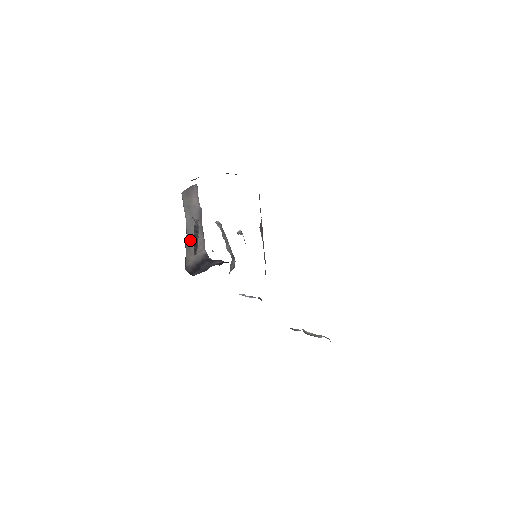
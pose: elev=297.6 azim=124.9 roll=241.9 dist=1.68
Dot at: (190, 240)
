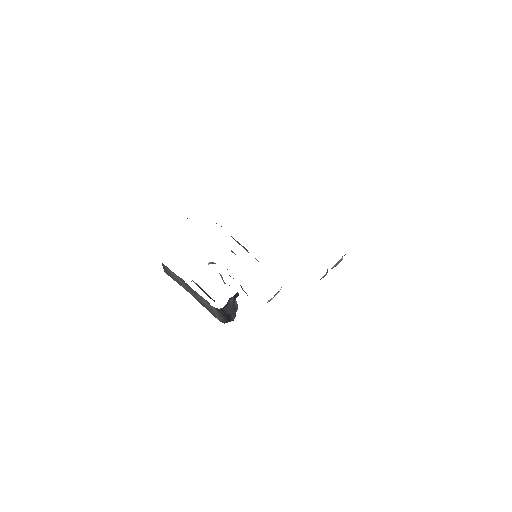
Dot at: (202, 303)
